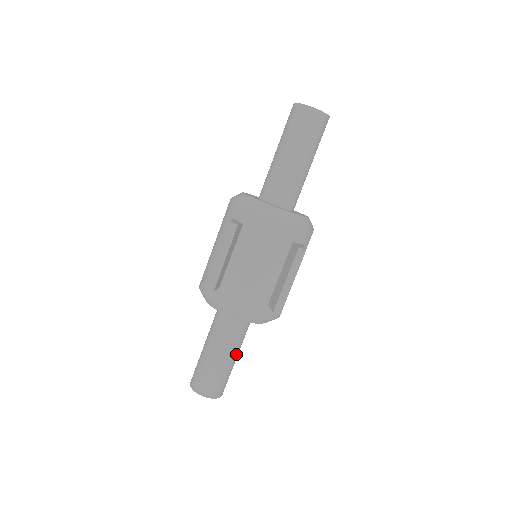
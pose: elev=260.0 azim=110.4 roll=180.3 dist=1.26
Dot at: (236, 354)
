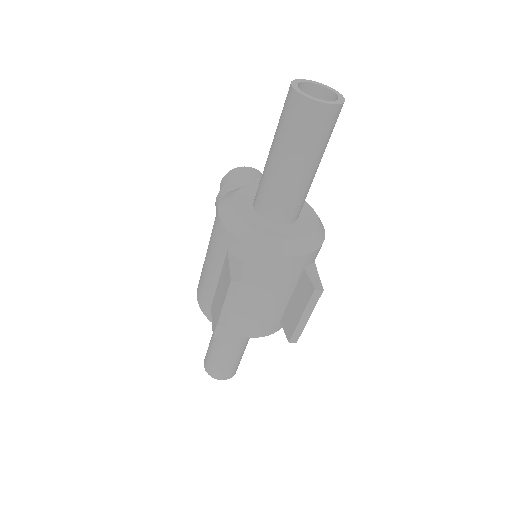
Dot at: (247, 343)
